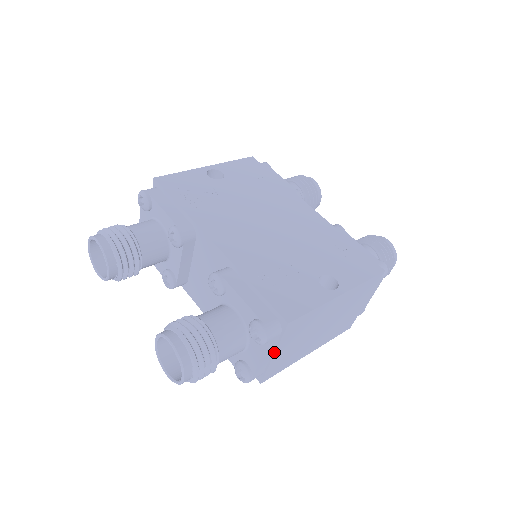
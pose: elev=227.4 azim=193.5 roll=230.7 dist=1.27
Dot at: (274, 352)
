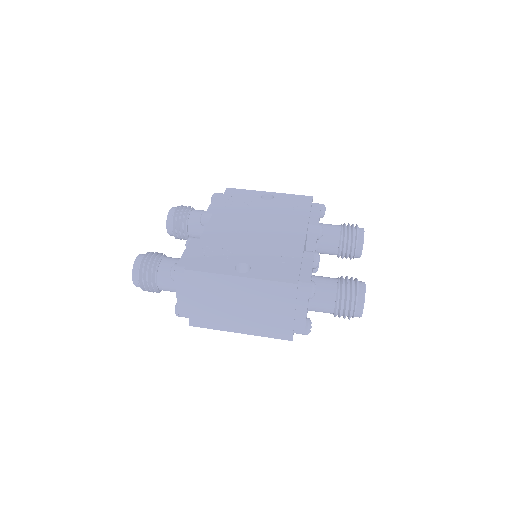
Dot at: (186, 295)
